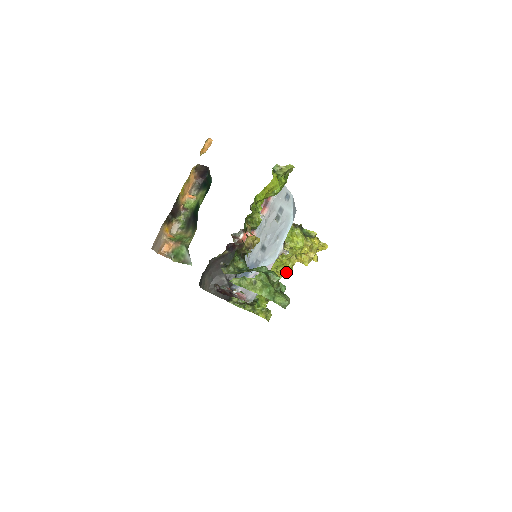
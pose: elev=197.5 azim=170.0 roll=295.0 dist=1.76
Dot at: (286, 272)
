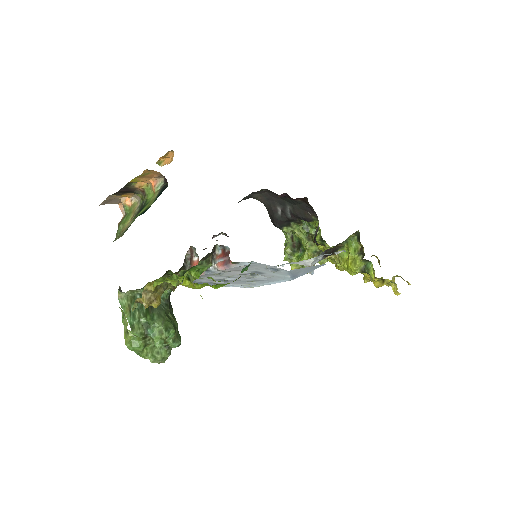
Dot at: (335, 266)
